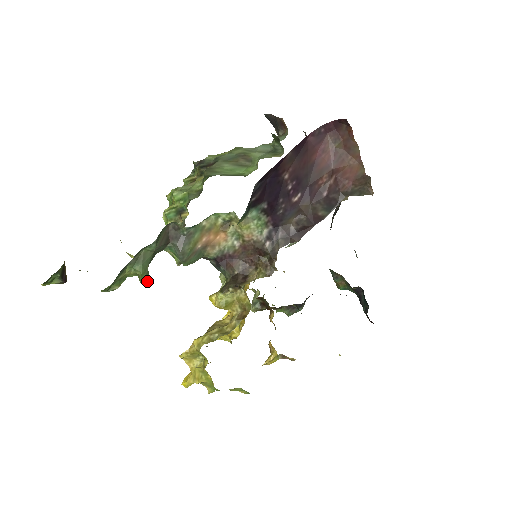
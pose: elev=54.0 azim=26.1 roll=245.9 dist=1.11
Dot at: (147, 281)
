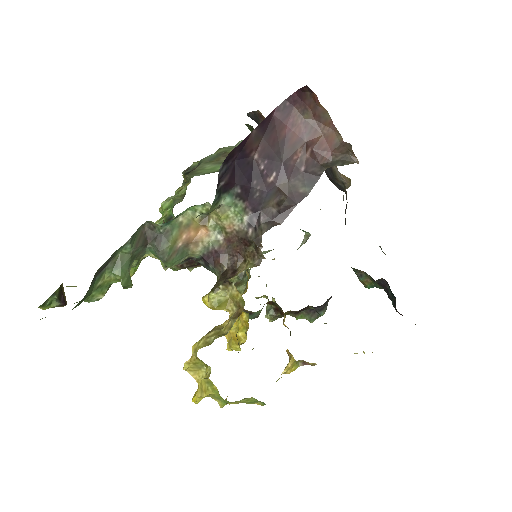
Dot at: (129, 286)
